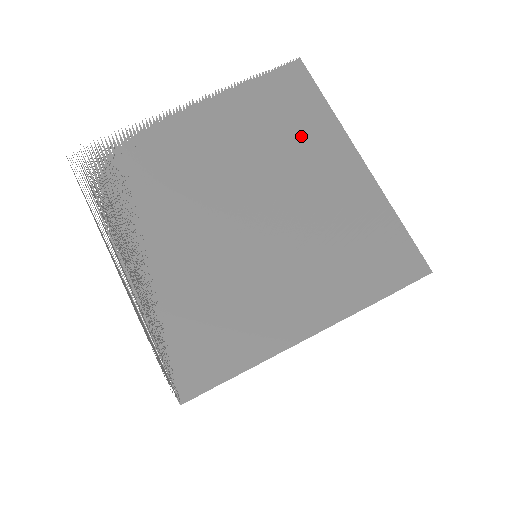
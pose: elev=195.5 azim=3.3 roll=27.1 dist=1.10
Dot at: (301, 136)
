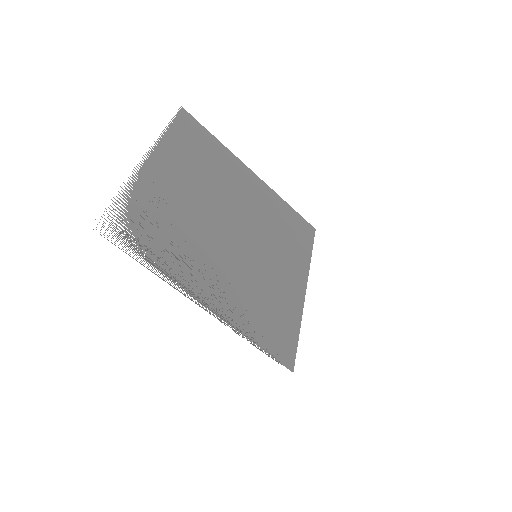
Dot at: (220, 165)
